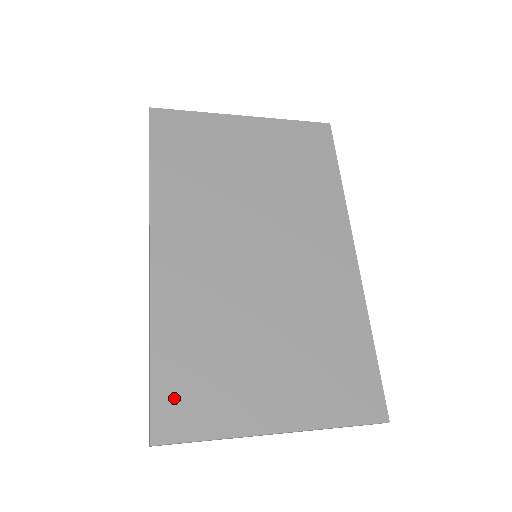
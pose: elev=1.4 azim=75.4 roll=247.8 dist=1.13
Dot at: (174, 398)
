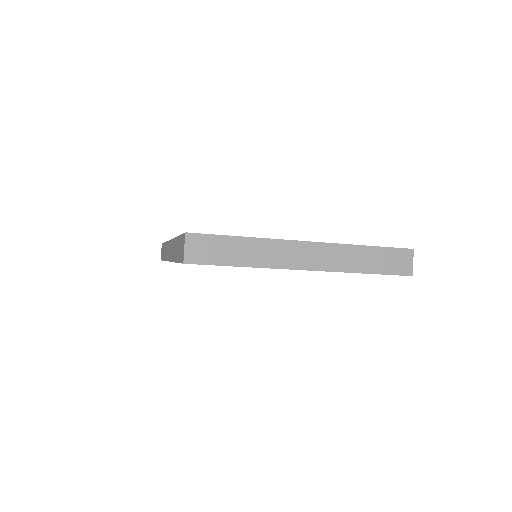
Dot at: occluded
